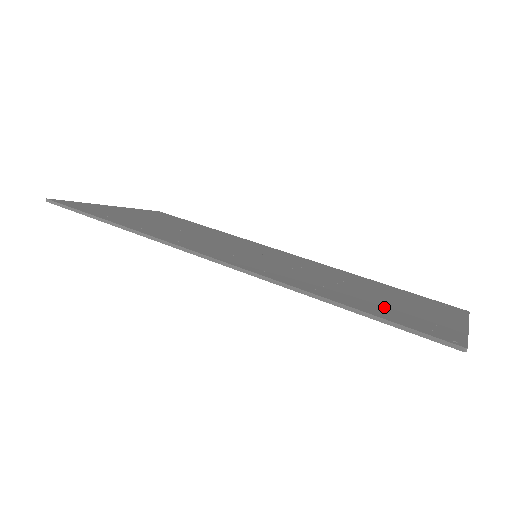
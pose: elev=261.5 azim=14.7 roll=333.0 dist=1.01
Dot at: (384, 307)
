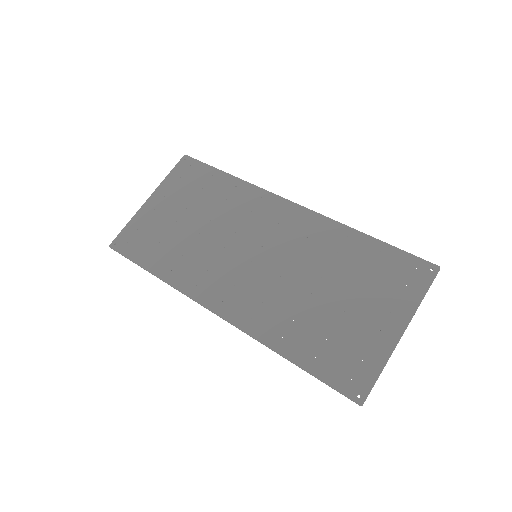
Dot at: (331, 341)
